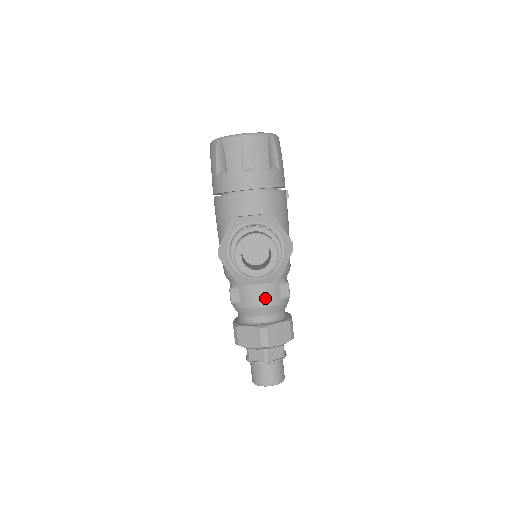
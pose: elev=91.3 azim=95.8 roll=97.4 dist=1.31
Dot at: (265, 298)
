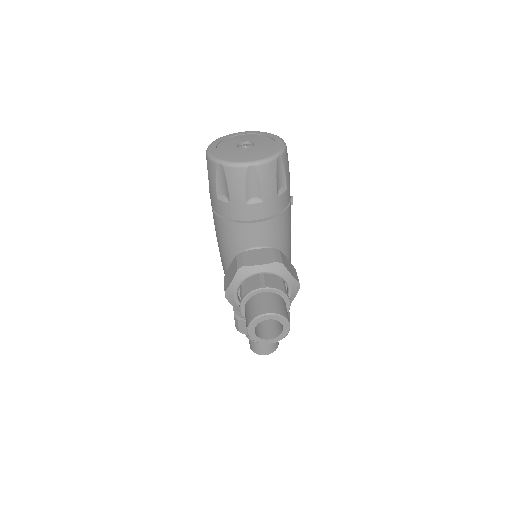
Dot at: occluded
